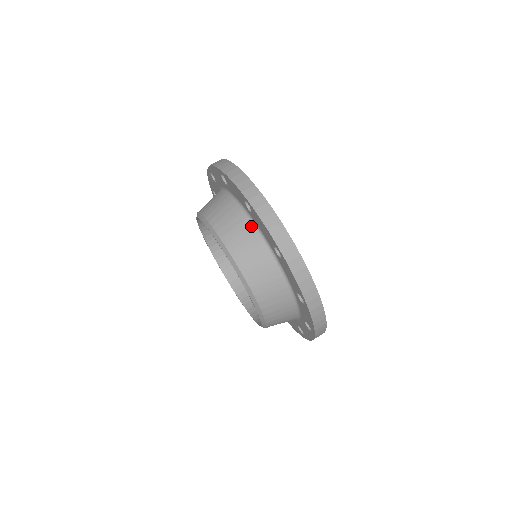
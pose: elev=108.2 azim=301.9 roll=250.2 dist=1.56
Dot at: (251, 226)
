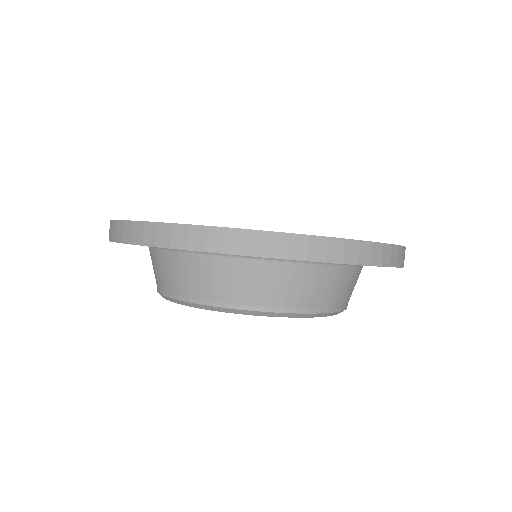
Dot at: (341, 270)
